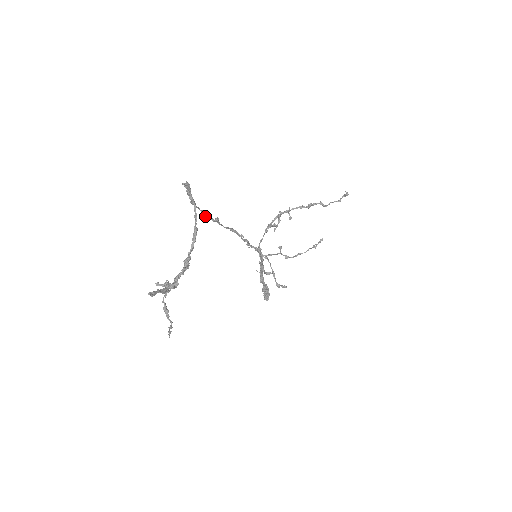
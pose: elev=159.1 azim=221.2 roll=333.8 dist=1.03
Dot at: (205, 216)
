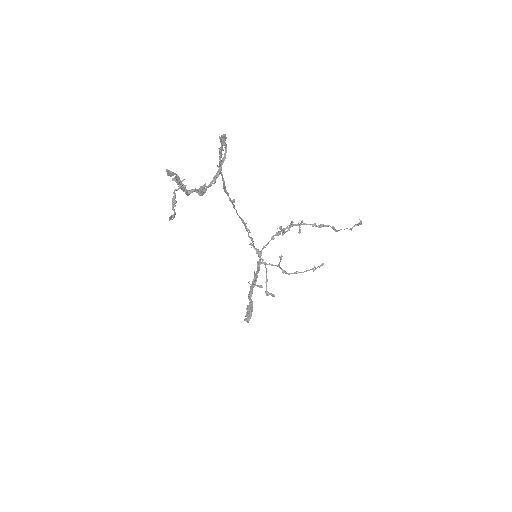
Dot at: (225, 190)
